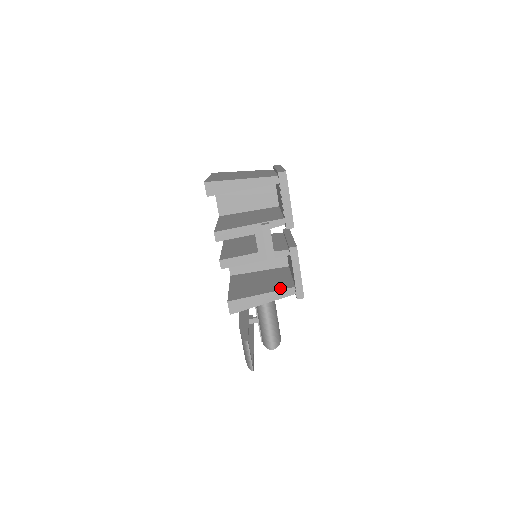
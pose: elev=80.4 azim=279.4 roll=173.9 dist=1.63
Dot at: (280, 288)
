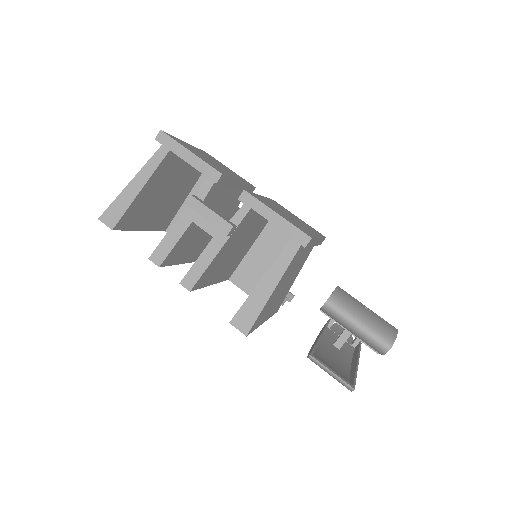
Dot at: (279, 255)
